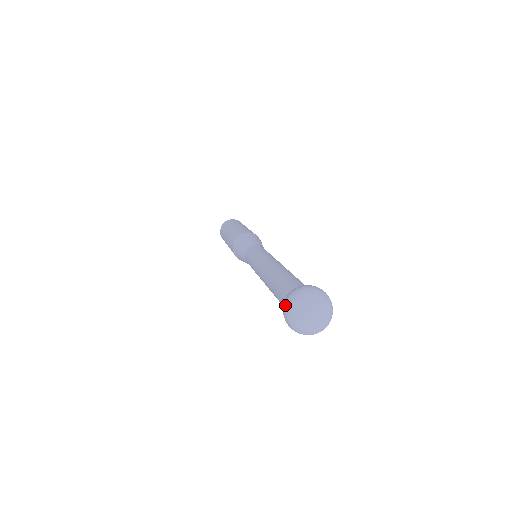
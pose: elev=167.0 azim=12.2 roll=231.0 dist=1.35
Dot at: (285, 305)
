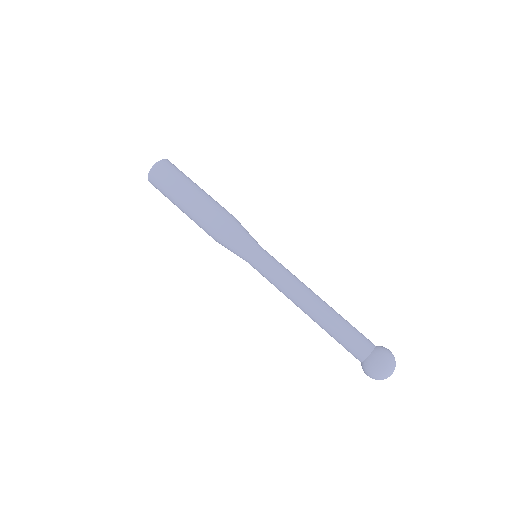
Dot at: occluded
